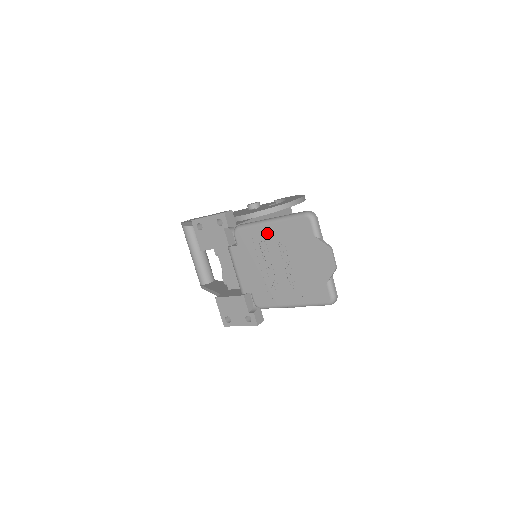
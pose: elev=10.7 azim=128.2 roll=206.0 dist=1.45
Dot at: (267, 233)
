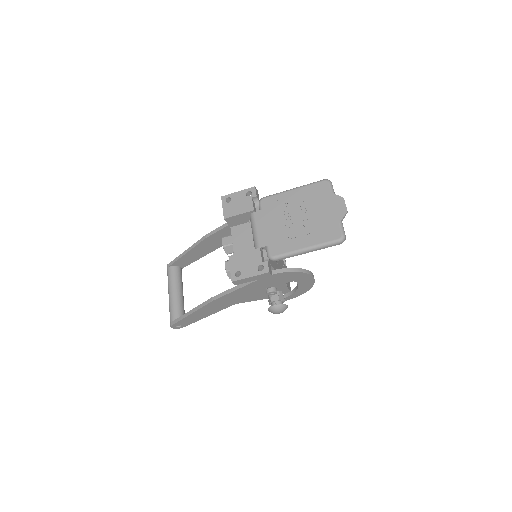
Dot at: (291, 196)
